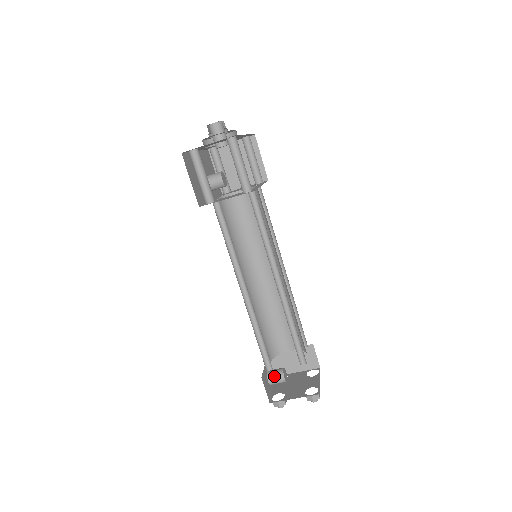
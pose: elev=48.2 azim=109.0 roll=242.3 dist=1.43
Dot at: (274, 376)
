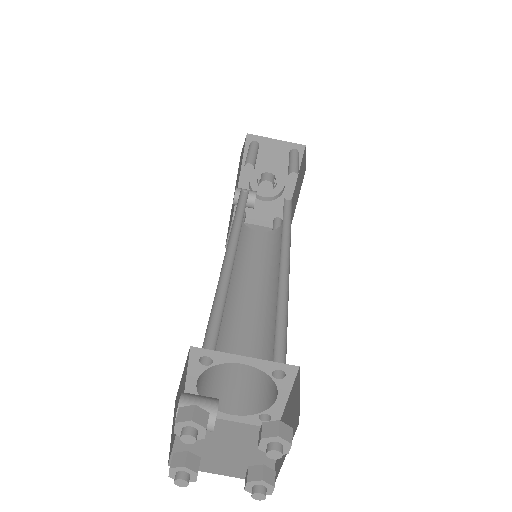
Dot at: (198, 395)
